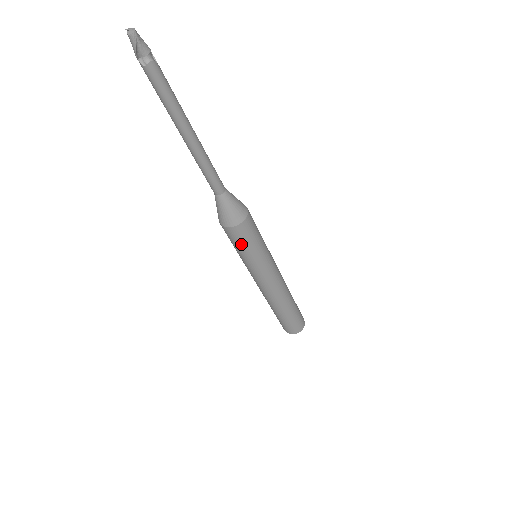
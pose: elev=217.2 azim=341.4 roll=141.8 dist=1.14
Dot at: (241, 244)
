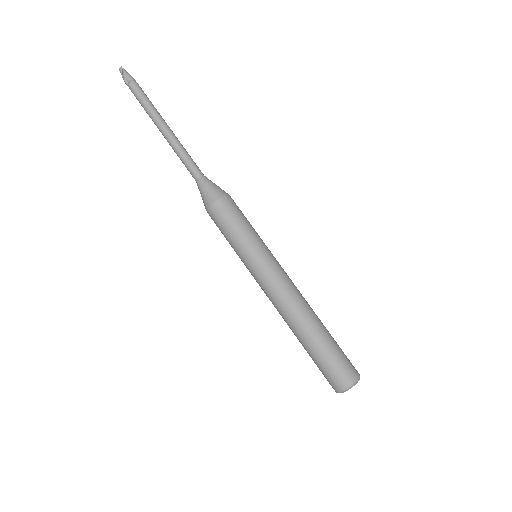
Dot at: (226, 227)
